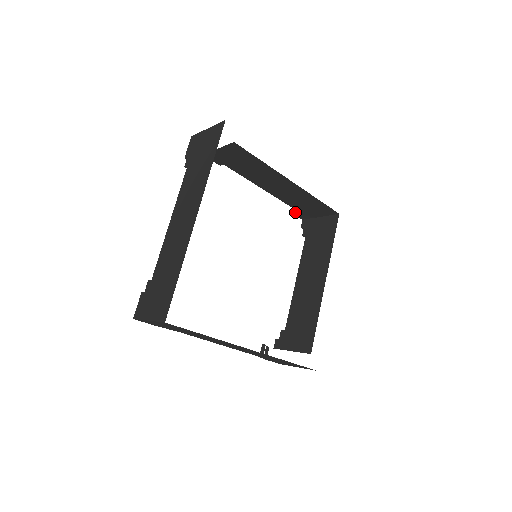
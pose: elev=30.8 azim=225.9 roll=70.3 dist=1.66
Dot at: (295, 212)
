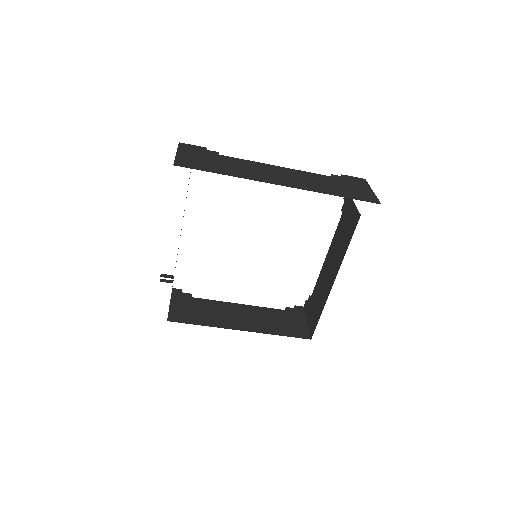
Dot at: occluded
